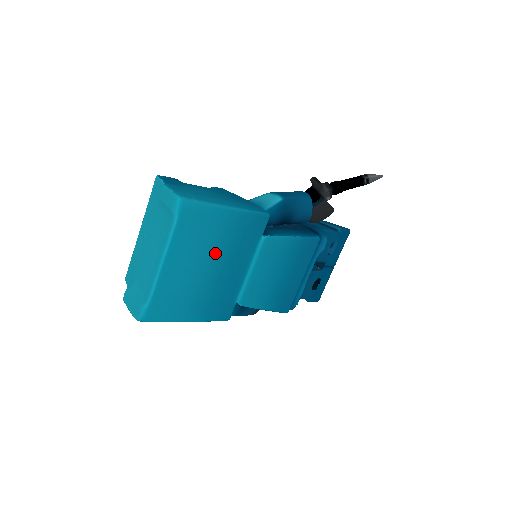
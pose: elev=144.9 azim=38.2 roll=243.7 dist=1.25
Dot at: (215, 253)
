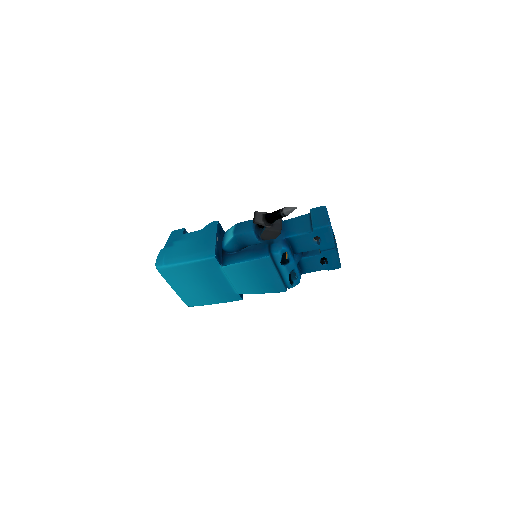
Dot at: (197, 280)
